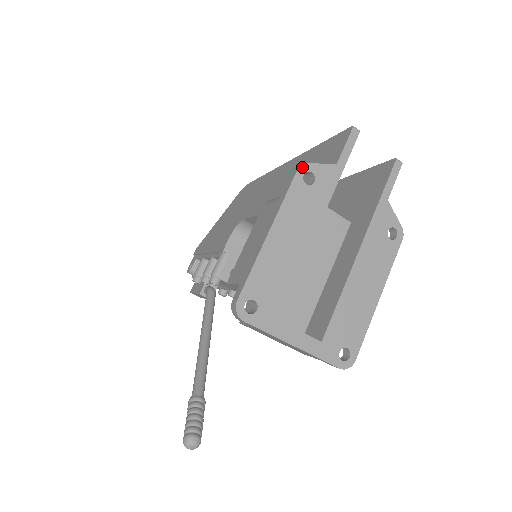
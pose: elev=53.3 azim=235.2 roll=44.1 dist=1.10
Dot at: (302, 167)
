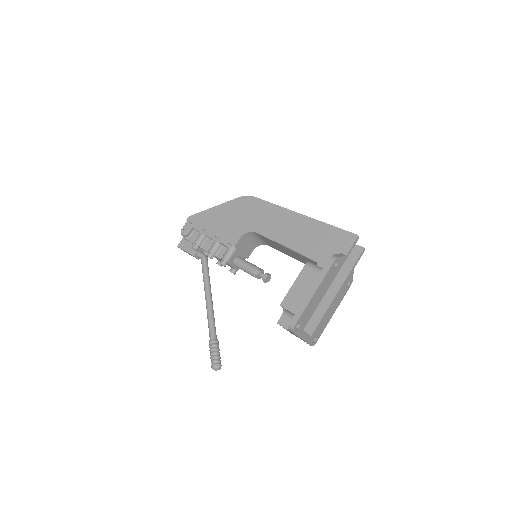
Dot at: (336, 260)
